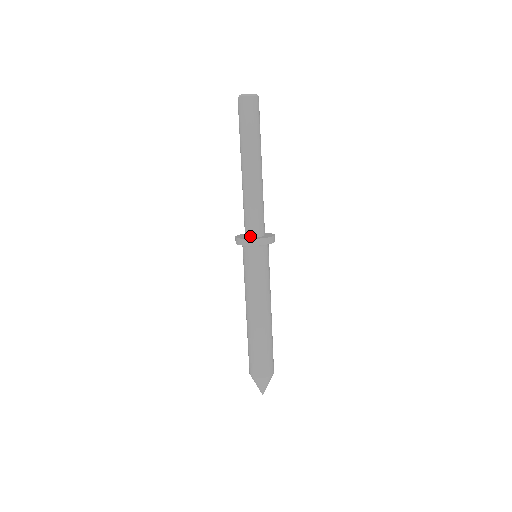
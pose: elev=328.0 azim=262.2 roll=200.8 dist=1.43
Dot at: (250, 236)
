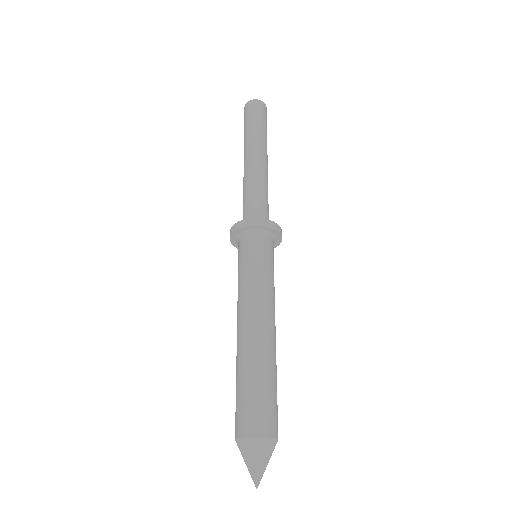
Dot at: occluded
